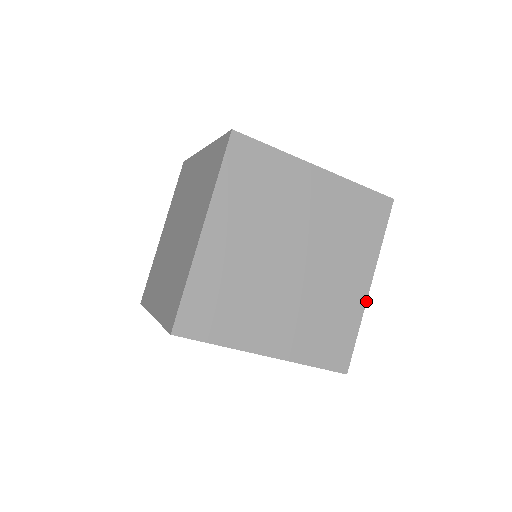
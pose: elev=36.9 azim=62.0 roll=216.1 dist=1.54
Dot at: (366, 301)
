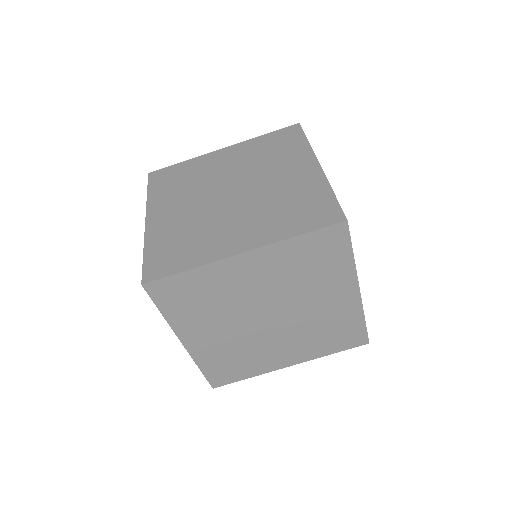
Dot at: occluded
